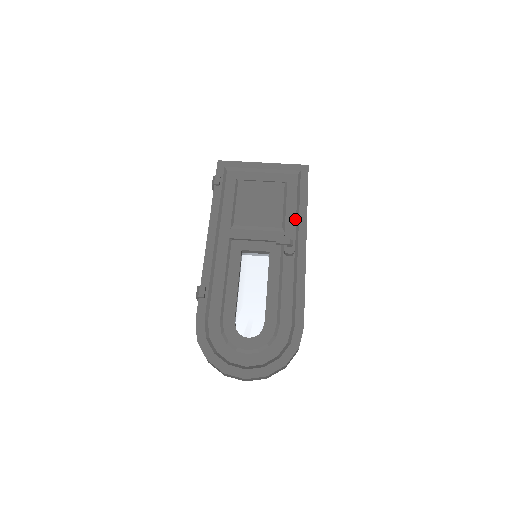
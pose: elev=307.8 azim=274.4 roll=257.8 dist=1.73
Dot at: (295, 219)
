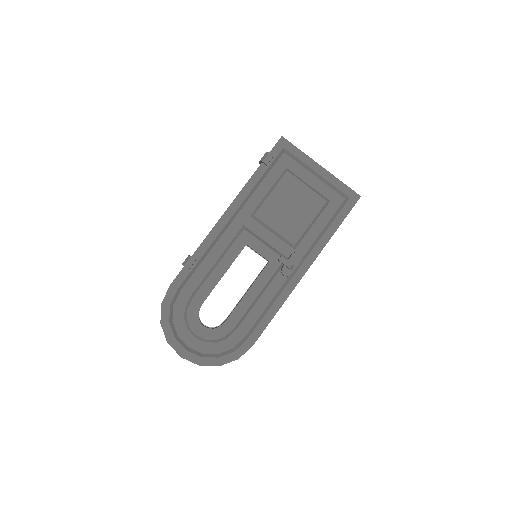
Dot at: (312, 243)
